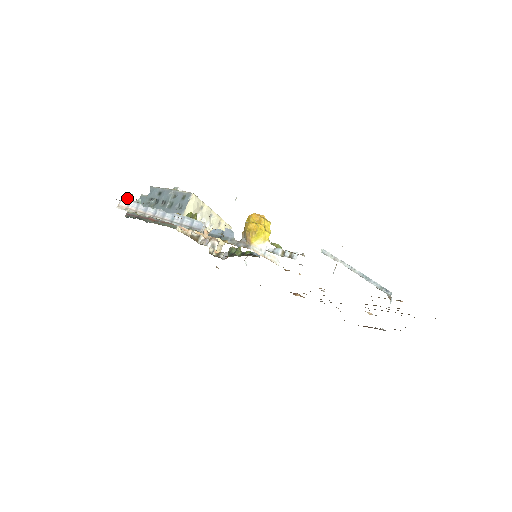
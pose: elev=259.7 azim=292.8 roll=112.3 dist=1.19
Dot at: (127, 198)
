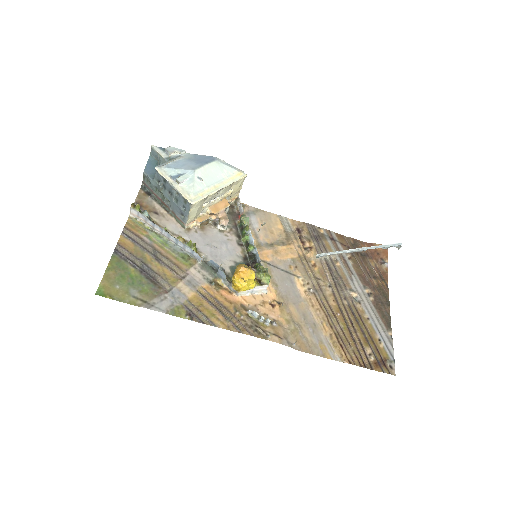
Dot at: (135, 209)
